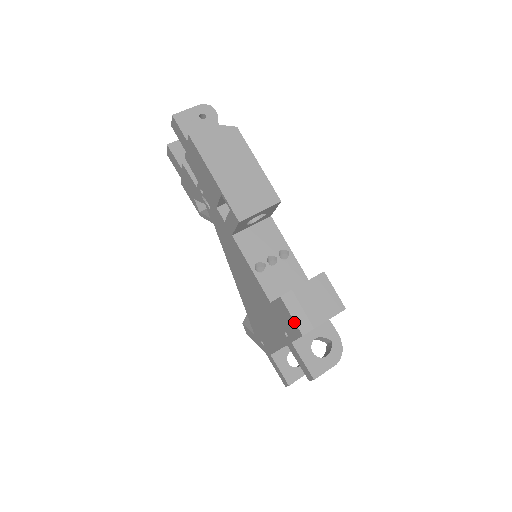
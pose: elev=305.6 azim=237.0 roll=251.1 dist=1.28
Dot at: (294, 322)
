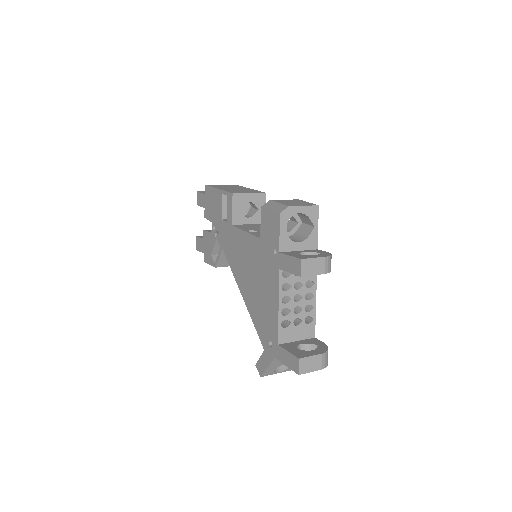
Dot at: (273, 212)
